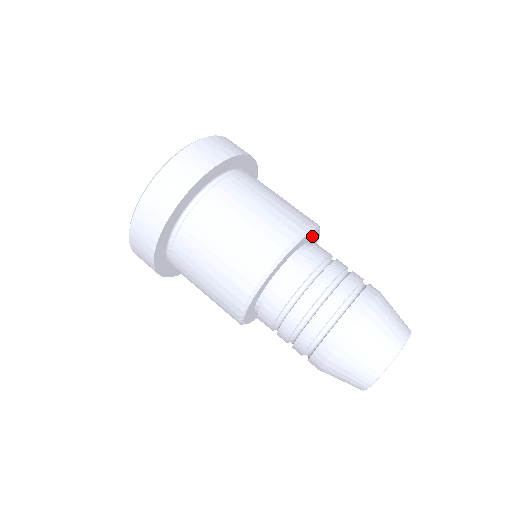
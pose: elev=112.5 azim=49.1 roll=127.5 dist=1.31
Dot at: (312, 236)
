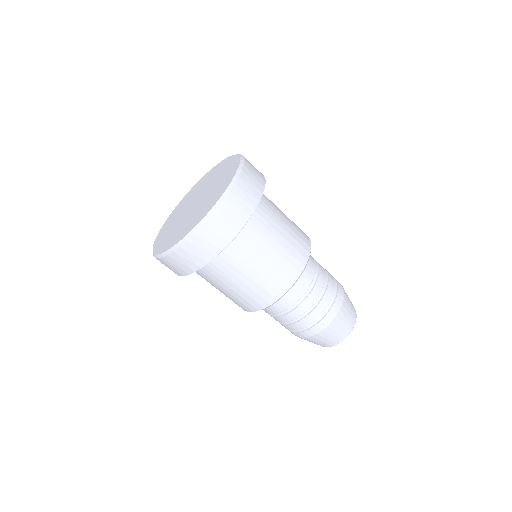
Dot at: occluded
